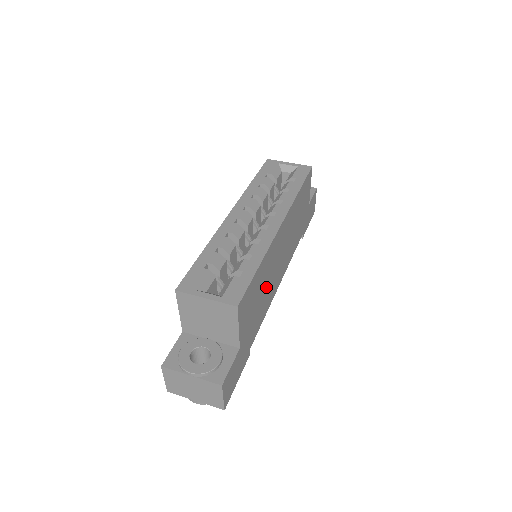
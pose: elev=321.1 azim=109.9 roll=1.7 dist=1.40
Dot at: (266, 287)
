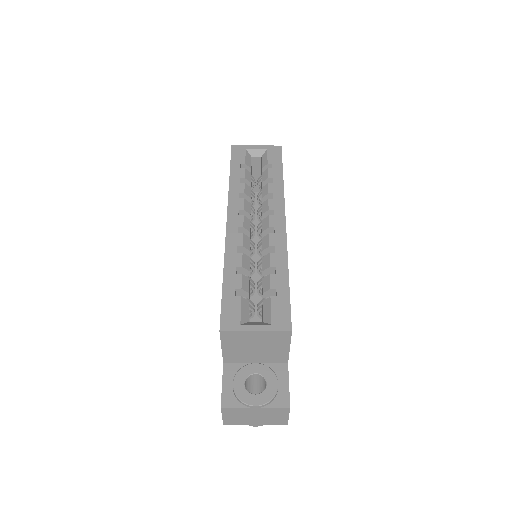
Dot at: occluded
